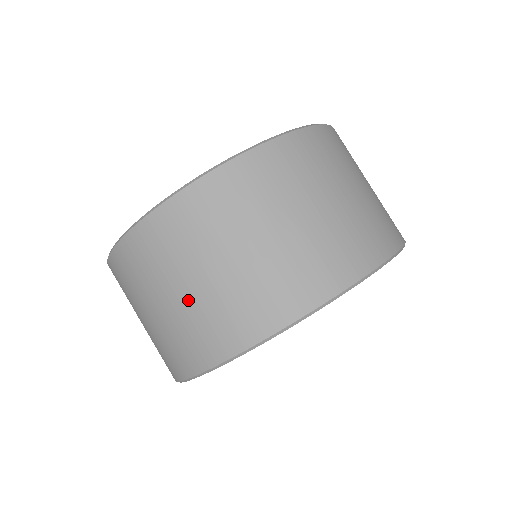
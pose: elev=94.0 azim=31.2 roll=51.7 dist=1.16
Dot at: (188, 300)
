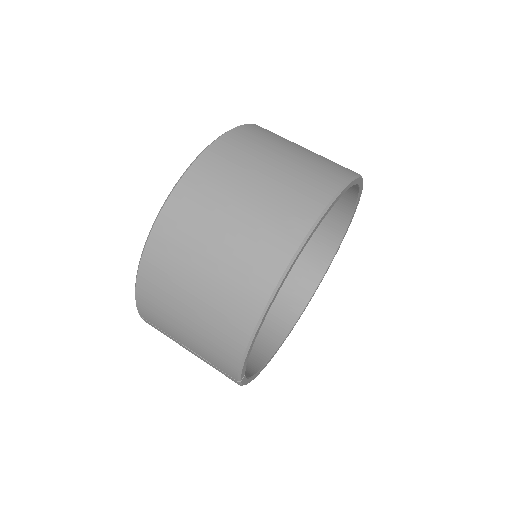
Dot at: (293, 160)
